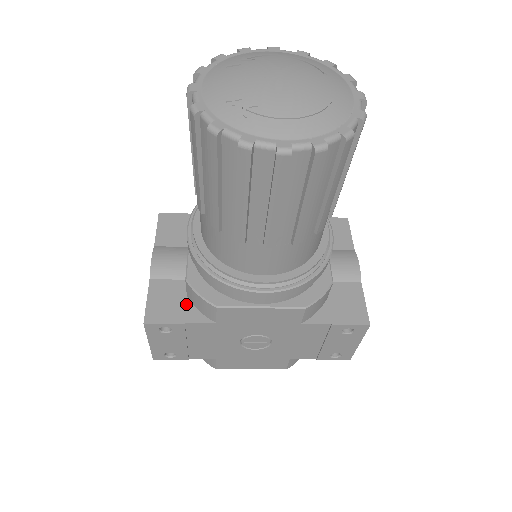
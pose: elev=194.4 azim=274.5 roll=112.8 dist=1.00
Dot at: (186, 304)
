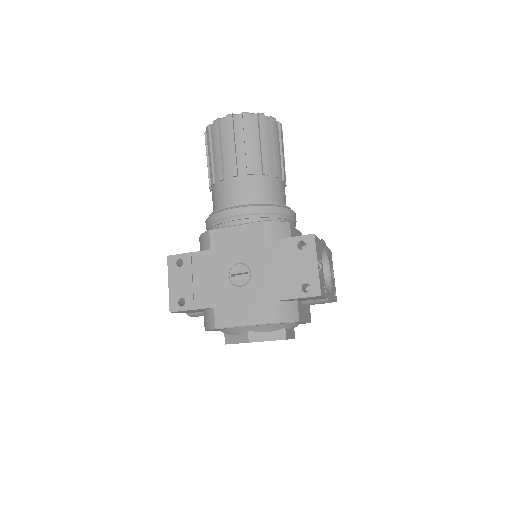
Dot at: occluded
